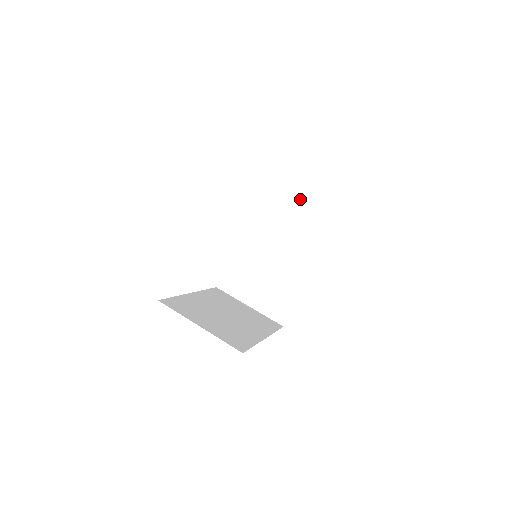
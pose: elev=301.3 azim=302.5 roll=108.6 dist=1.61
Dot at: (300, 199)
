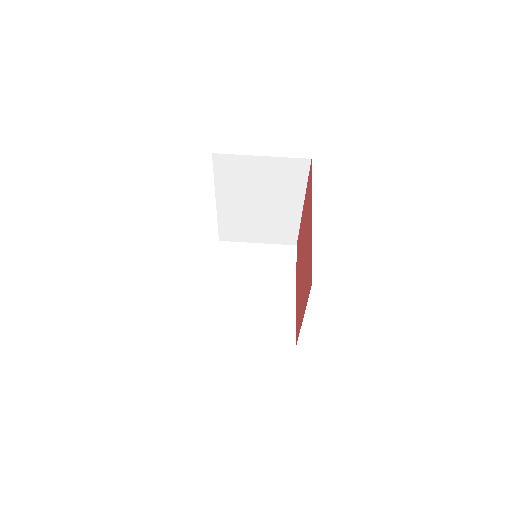
Dot at: (260, 160)
